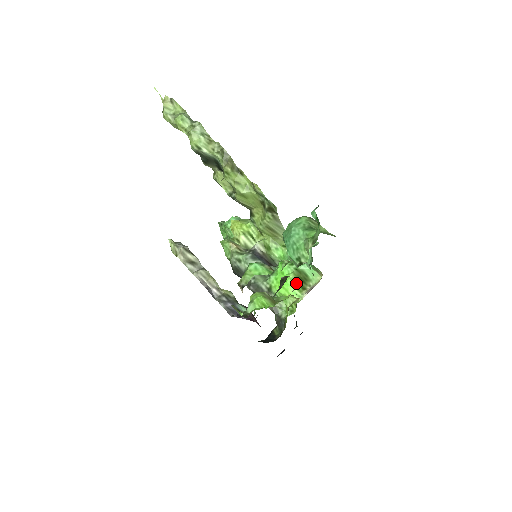
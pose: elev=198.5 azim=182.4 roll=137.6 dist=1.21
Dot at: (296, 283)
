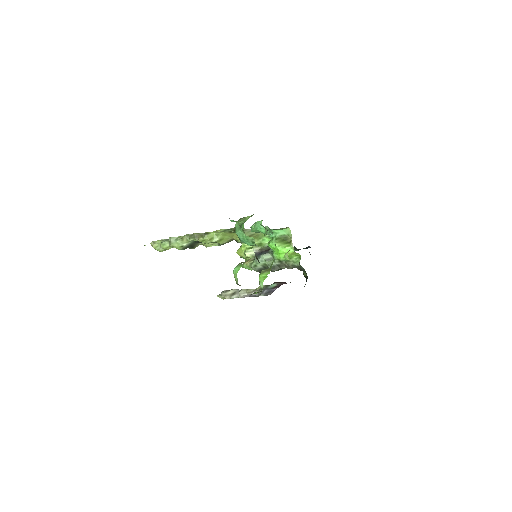
Dot at: (283, 245)
